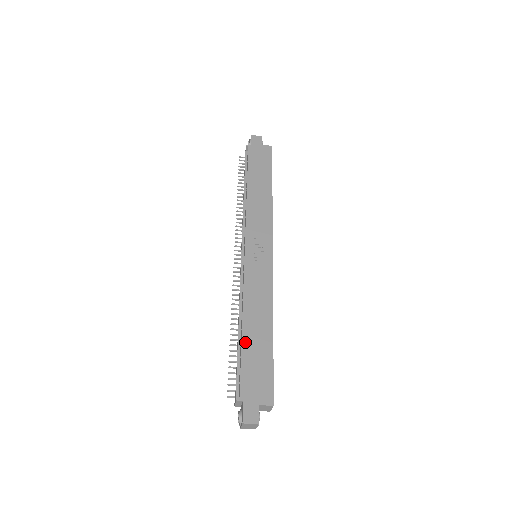
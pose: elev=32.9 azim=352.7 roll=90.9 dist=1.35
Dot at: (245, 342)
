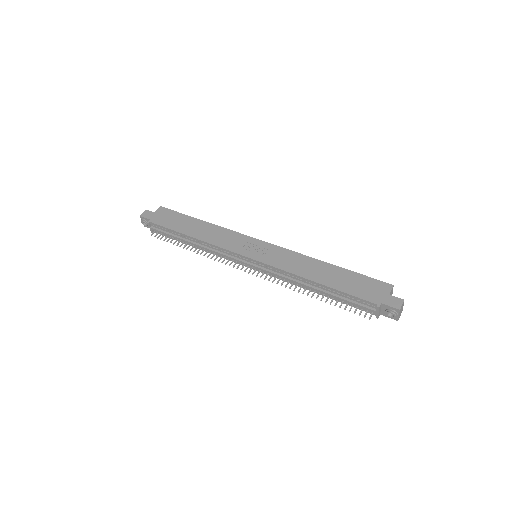
Dot at: (332, 285)
